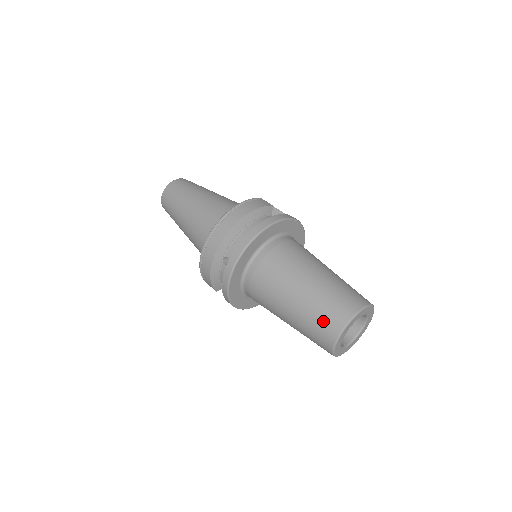
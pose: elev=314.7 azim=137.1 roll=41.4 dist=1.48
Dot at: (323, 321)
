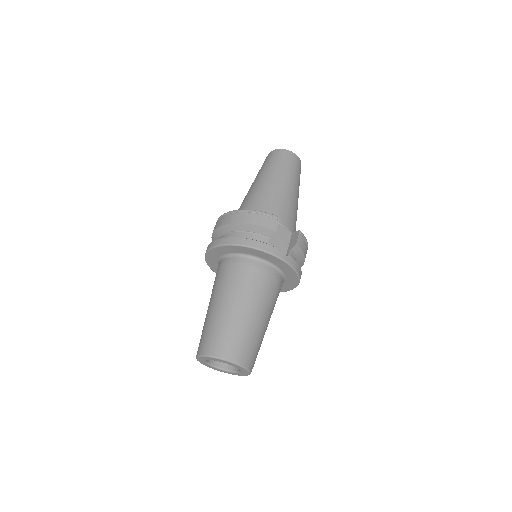
Dot at: (201, 338)
